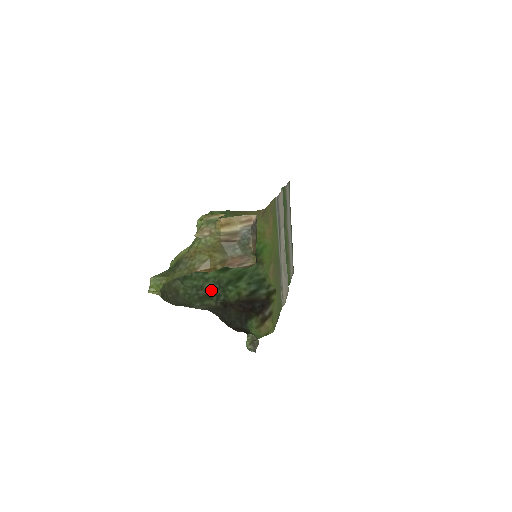
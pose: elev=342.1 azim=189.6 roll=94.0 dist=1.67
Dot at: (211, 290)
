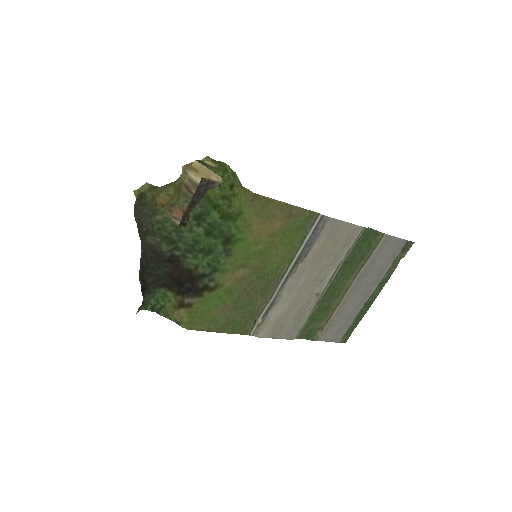
Dot at: (182, 240)
